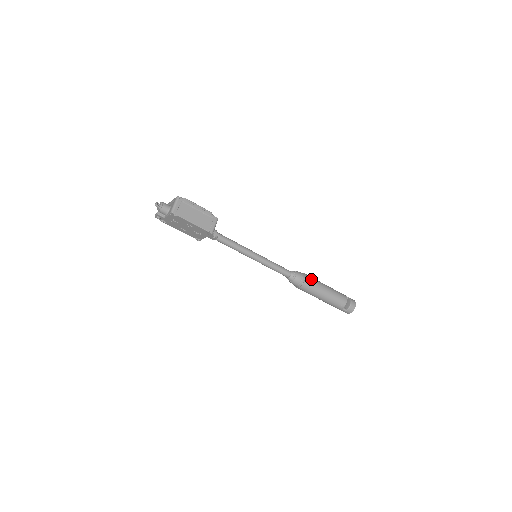
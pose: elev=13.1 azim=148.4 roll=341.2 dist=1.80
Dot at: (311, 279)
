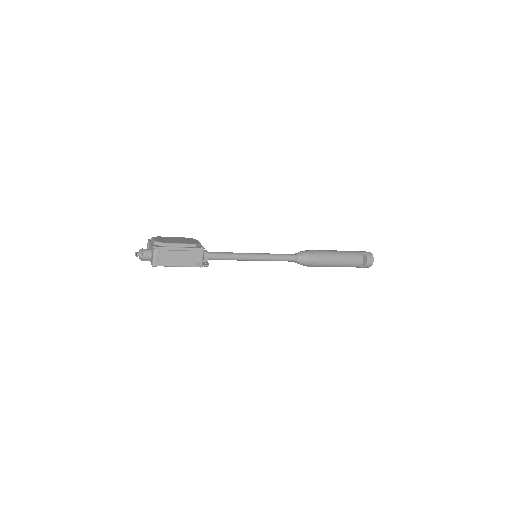
Dot at: (320, 257)
